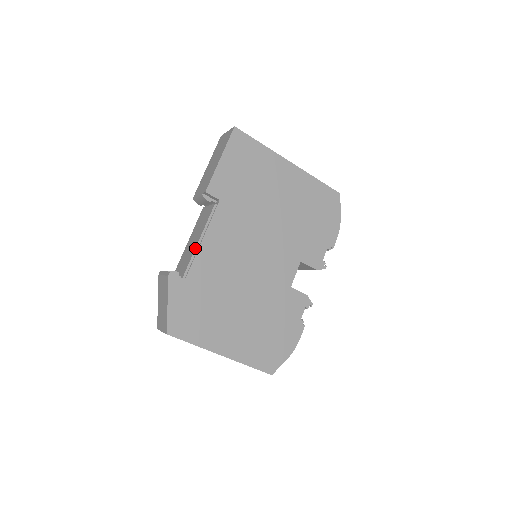
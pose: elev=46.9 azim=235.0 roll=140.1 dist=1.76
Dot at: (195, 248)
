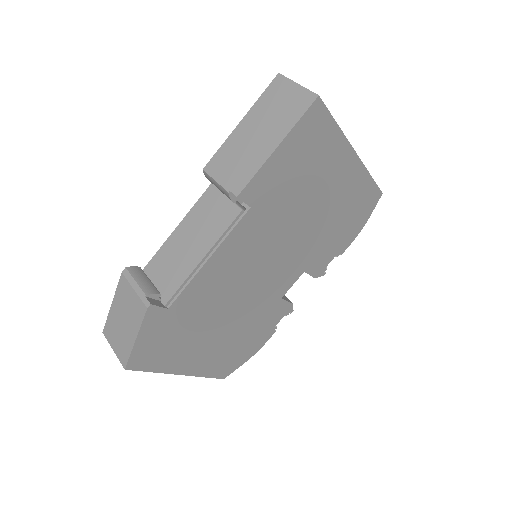
Dot at: (194, 269)
